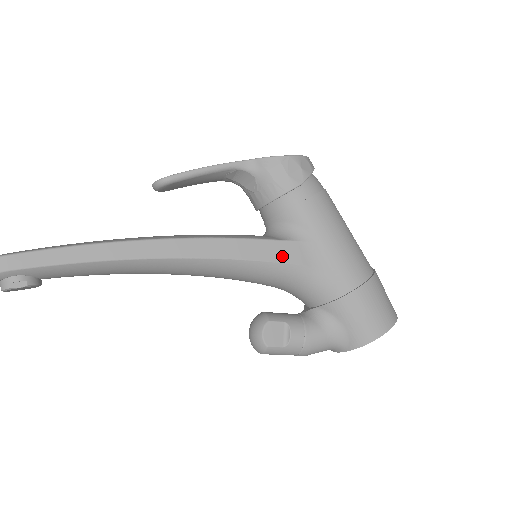
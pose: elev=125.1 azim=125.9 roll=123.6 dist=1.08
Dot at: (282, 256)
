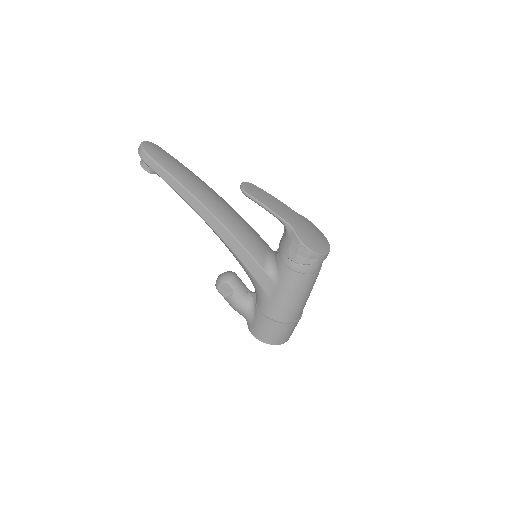
Dot at: (256, 274)
